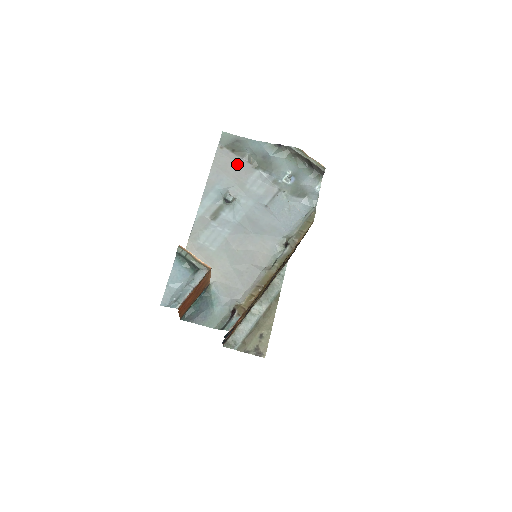
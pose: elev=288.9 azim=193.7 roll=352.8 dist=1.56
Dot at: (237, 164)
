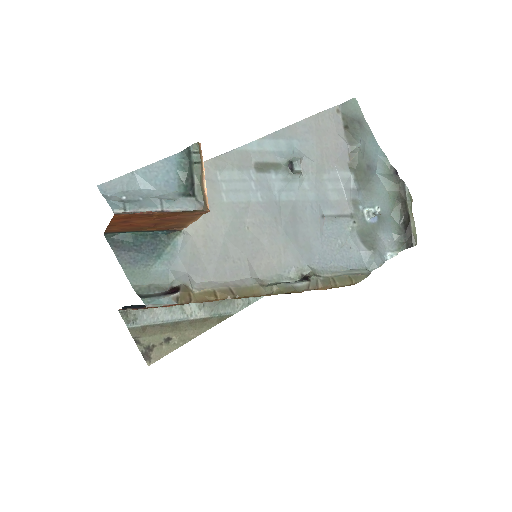
Dot at: (337, 143)
